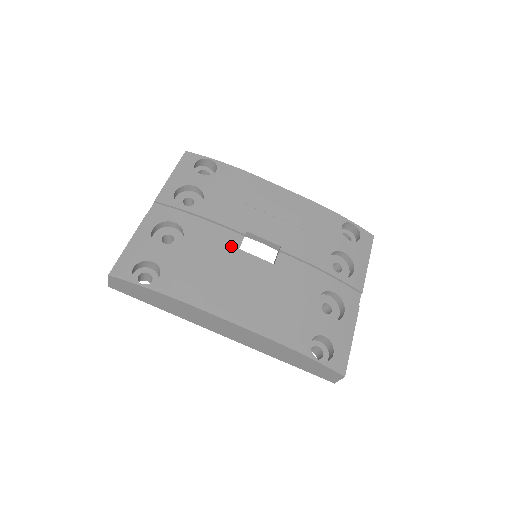
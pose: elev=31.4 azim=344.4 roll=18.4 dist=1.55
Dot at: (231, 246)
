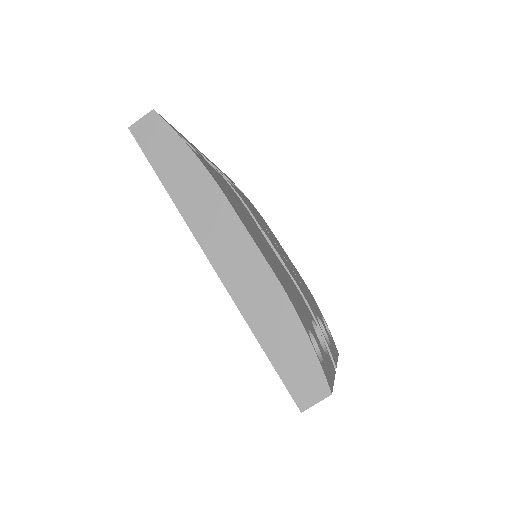
Dot at: occluded
